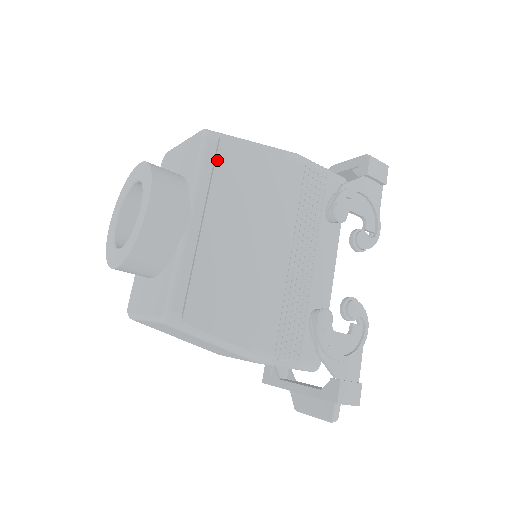
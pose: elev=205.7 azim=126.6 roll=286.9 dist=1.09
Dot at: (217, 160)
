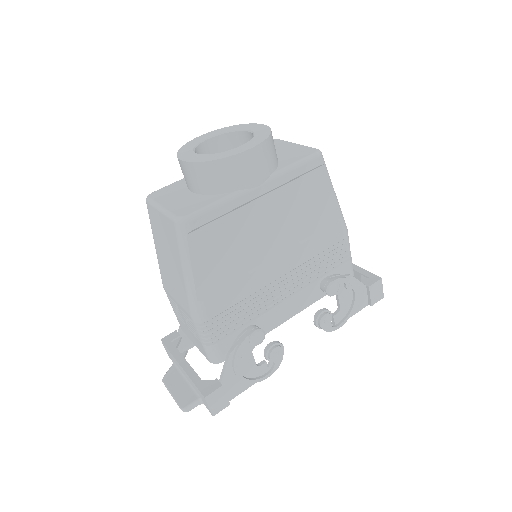
Dot at: (308, 174)
